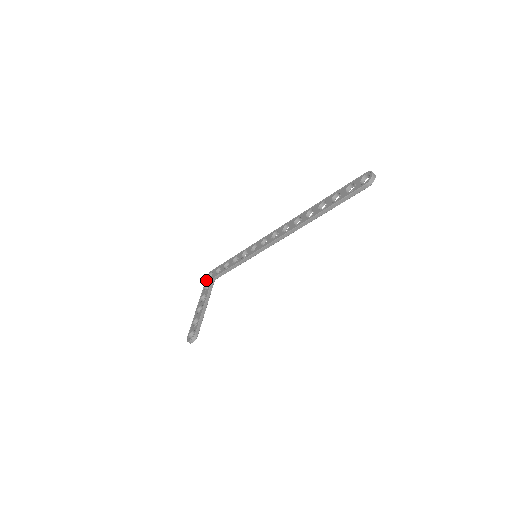
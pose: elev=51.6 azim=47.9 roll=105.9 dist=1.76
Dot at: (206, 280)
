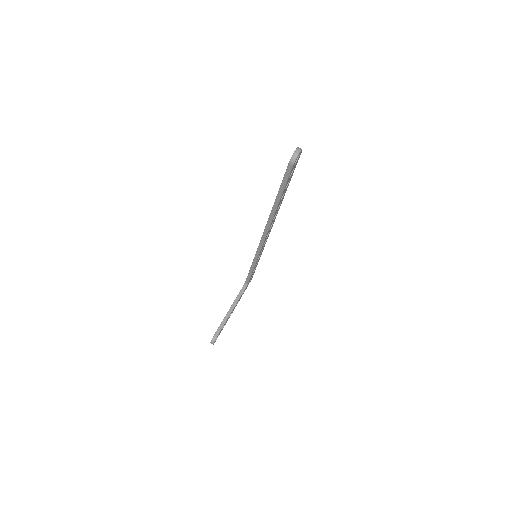
Dot at: occluded
